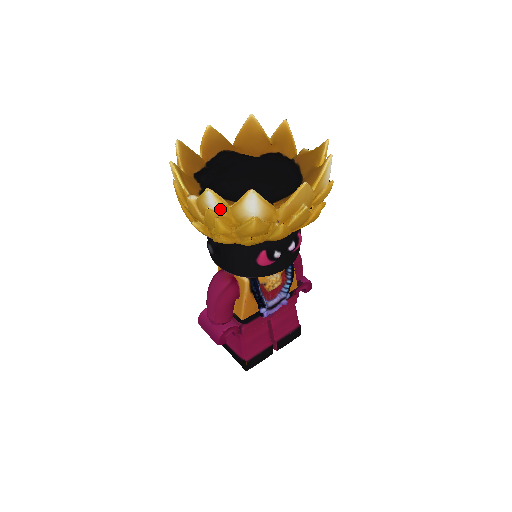
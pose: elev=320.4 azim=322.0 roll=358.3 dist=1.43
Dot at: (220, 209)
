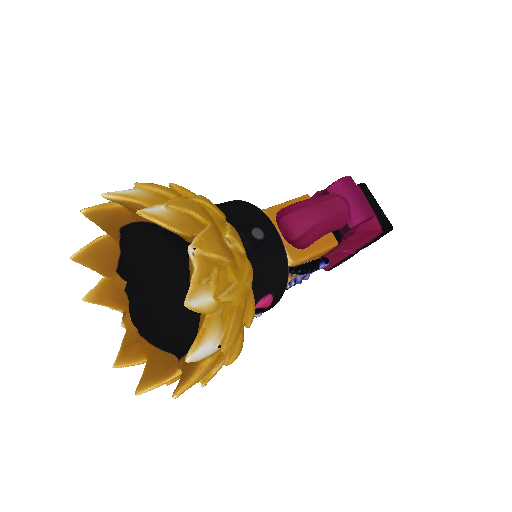
Dot at: occluded
